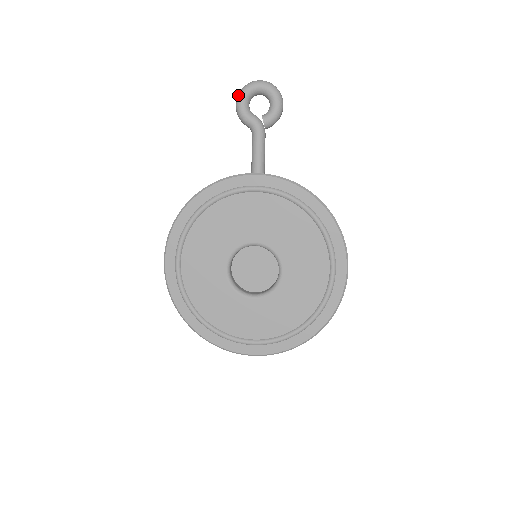
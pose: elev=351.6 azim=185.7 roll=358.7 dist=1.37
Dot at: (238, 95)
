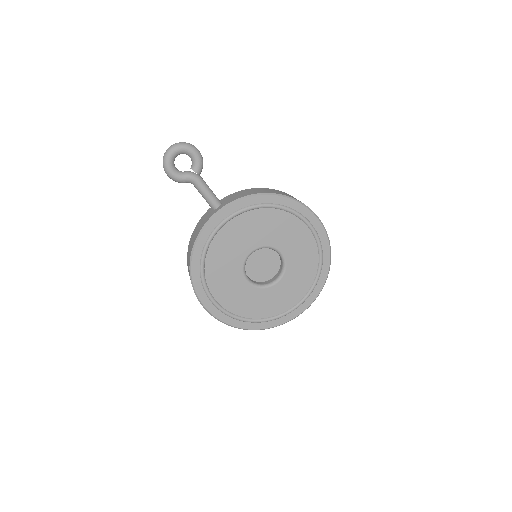
Dot at: (164, 168)
